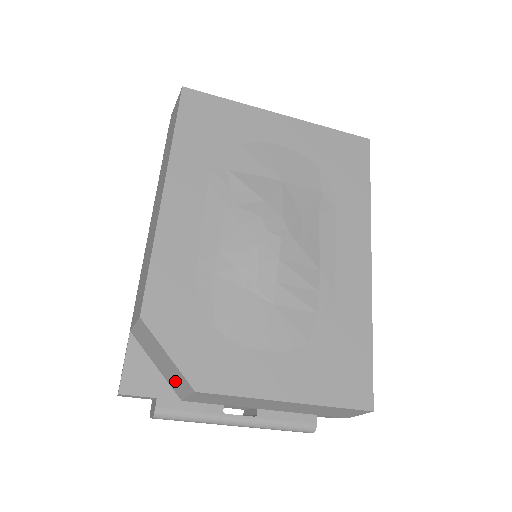
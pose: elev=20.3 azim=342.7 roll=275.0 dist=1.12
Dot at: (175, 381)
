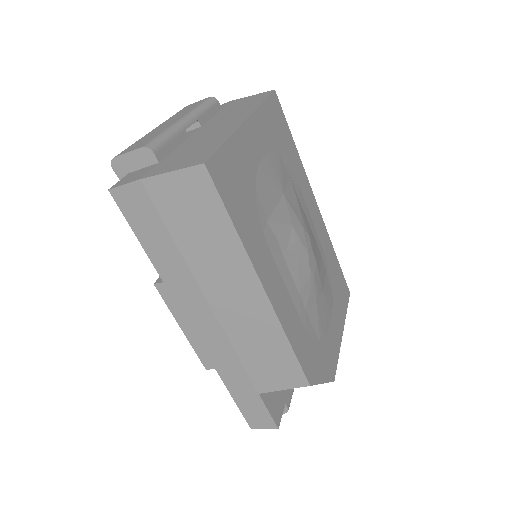
Dot at: occluded
